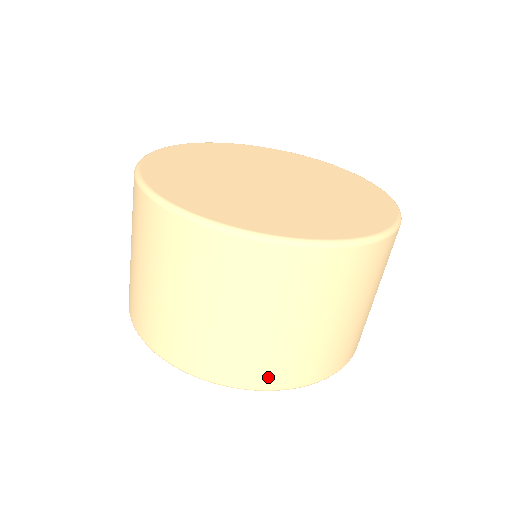
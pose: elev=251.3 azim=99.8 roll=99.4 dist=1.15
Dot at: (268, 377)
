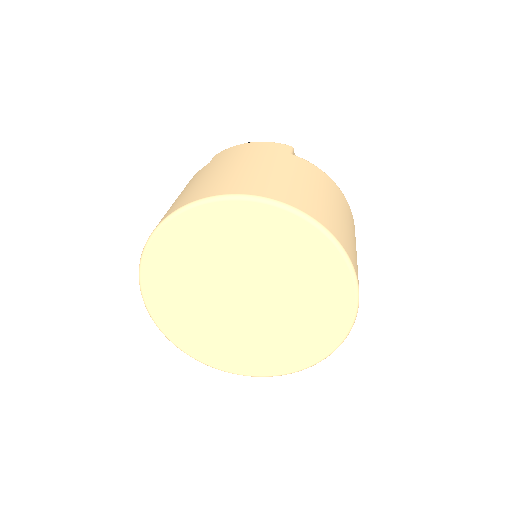
Dot at: occluded
